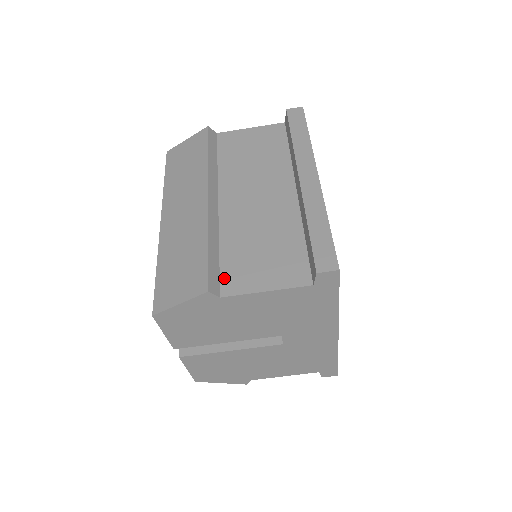
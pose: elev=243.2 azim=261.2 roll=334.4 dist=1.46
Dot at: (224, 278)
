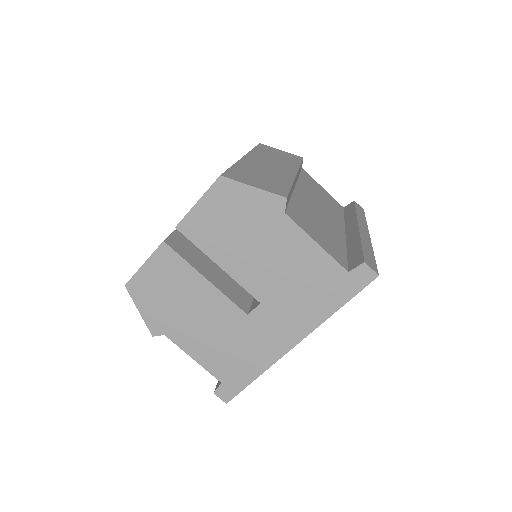
Dot at: (290, 210)
